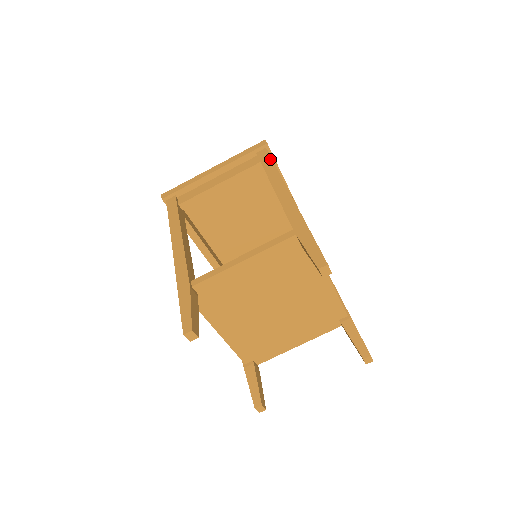
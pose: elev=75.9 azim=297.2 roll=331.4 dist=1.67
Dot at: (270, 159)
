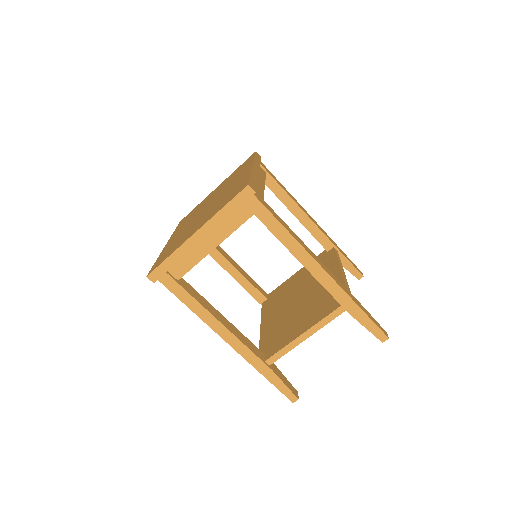
Dot at: (271, 216)
